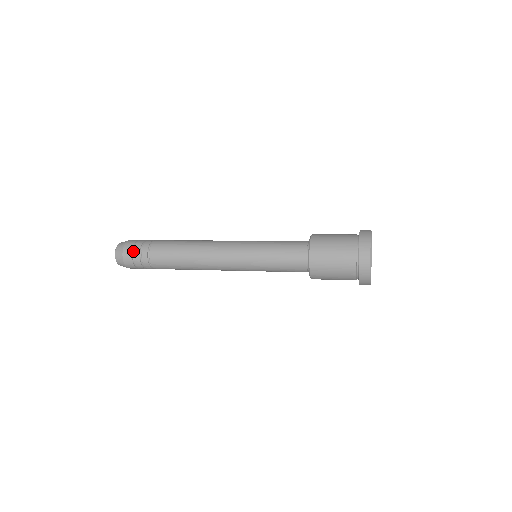
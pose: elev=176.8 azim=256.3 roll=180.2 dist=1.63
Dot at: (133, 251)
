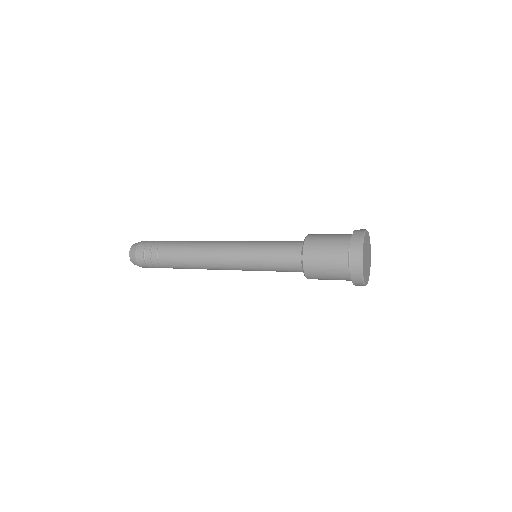
Dot at: (145, 259)
